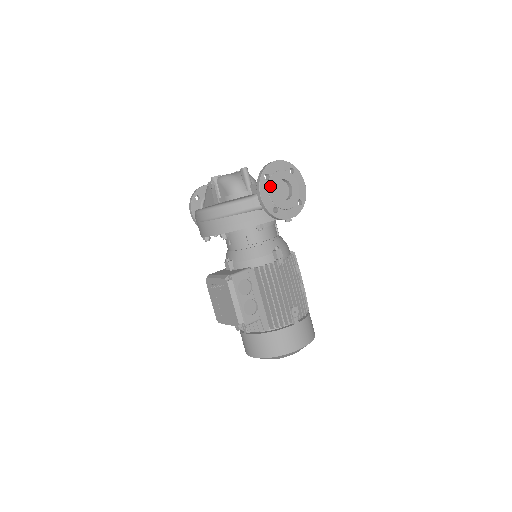
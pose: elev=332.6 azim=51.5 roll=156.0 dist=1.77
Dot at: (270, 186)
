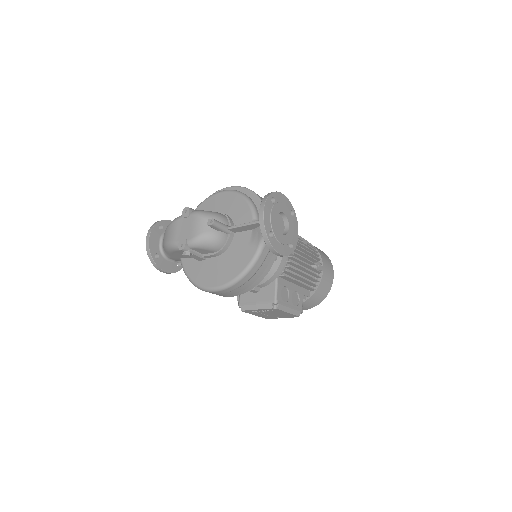
Dot at: (278, 238)
